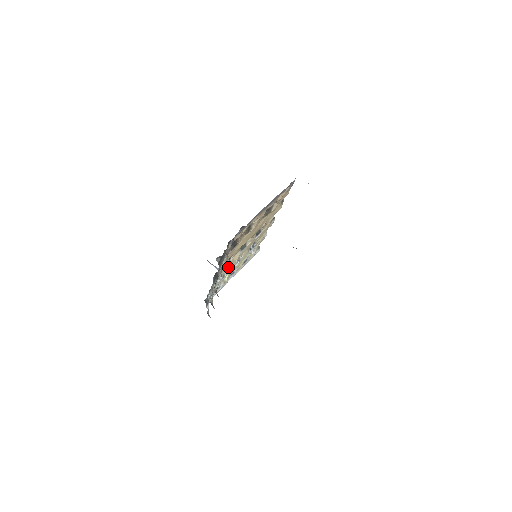
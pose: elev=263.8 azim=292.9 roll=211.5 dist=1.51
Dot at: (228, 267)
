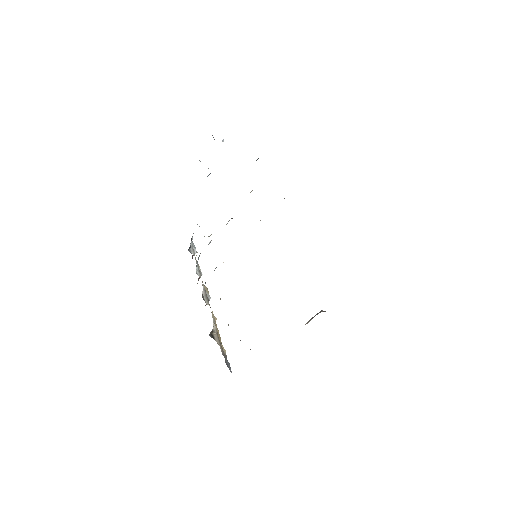
Dot at: occluded
